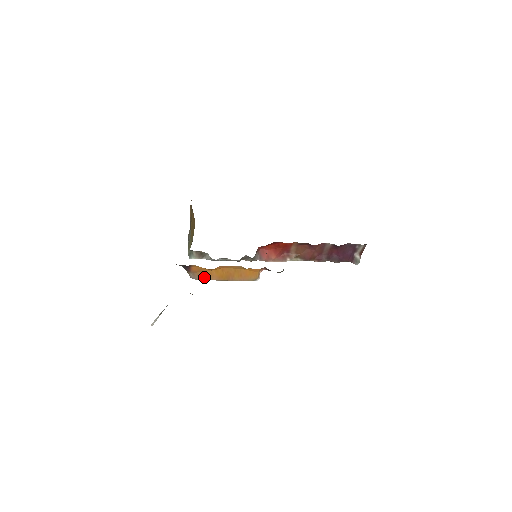
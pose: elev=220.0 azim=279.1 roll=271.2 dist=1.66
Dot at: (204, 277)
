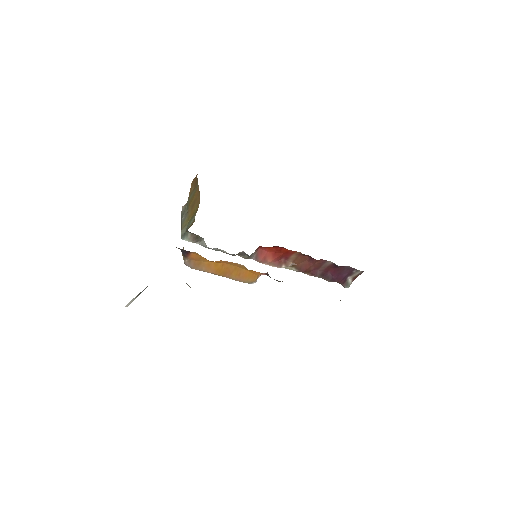
Dot at: (200, 267)
